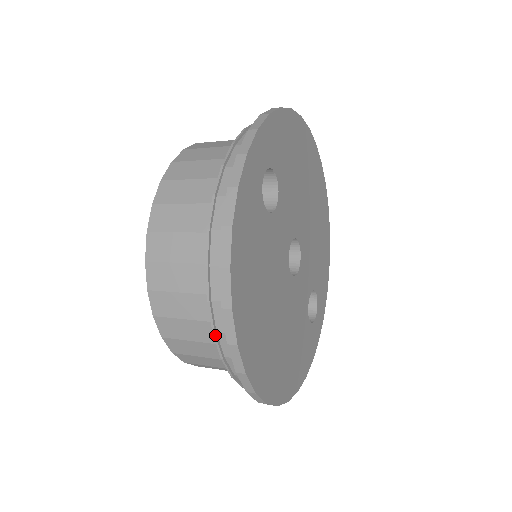
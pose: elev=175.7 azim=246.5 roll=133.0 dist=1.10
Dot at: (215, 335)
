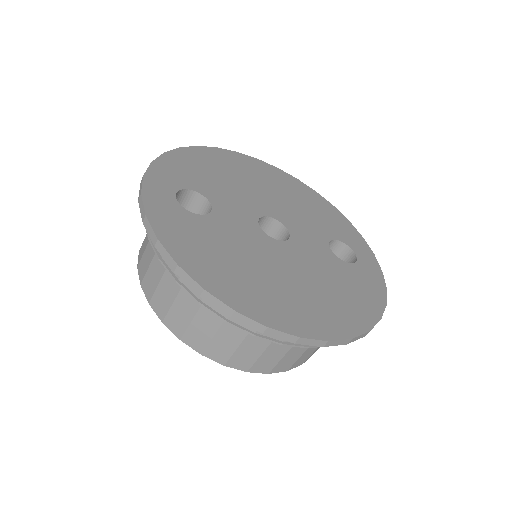
Dot at: (227, 322)
